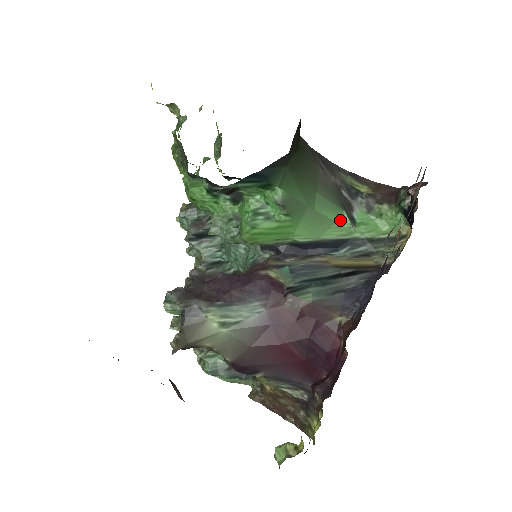
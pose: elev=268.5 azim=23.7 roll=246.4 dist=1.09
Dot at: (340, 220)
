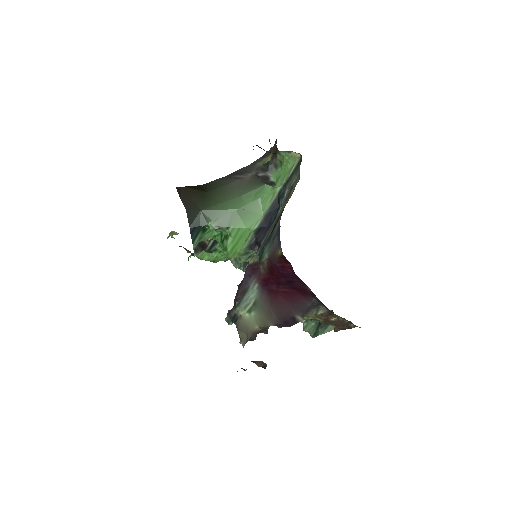
Dot at: (266, 192)
